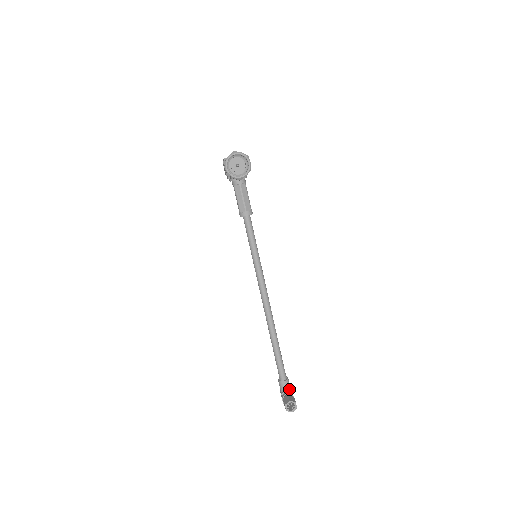
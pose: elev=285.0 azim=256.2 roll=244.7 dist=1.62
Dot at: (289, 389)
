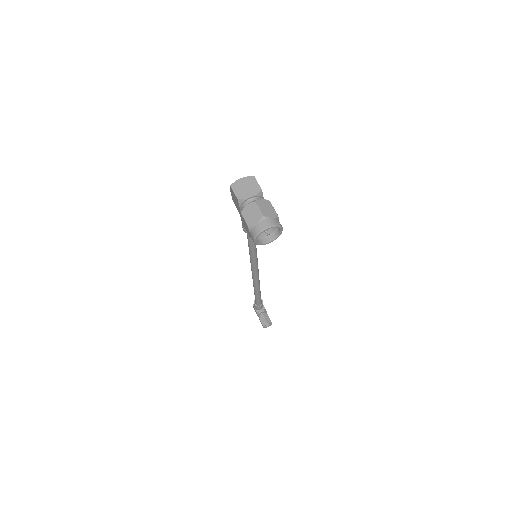
Dot at: (263, 307)
